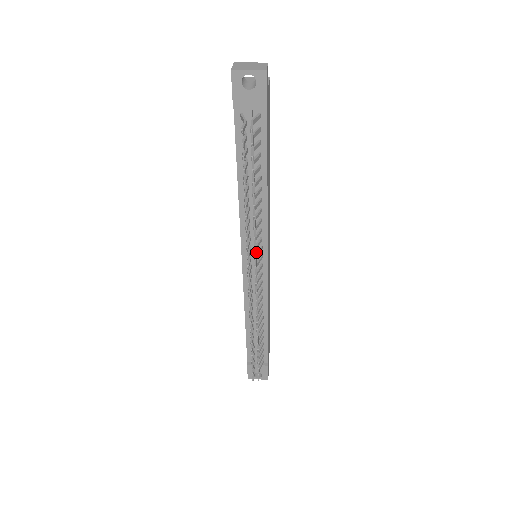
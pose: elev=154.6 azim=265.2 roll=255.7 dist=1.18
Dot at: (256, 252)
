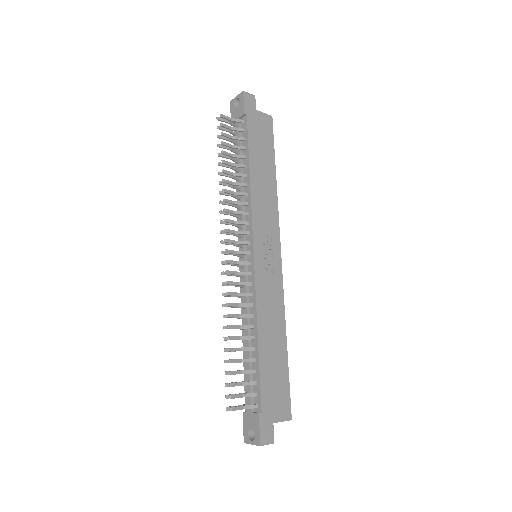
Dot at: (246, 240)
